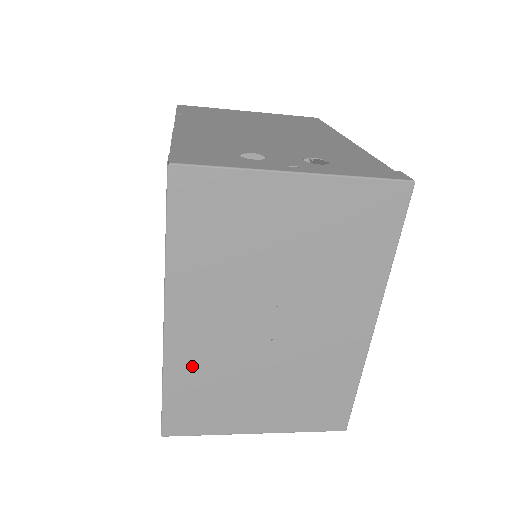
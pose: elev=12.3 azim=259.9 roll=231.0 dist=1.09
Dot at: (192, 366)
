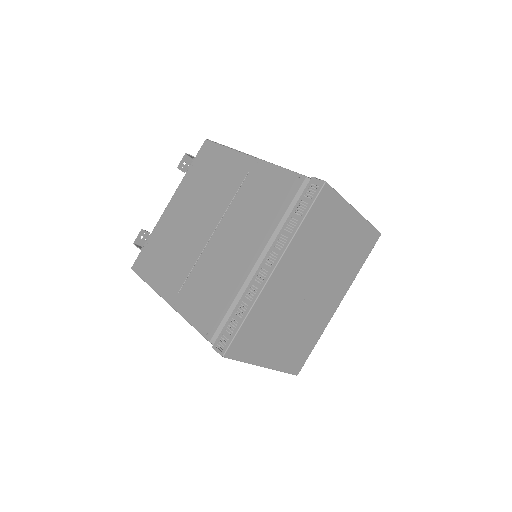
Dot at: (267, 305)
